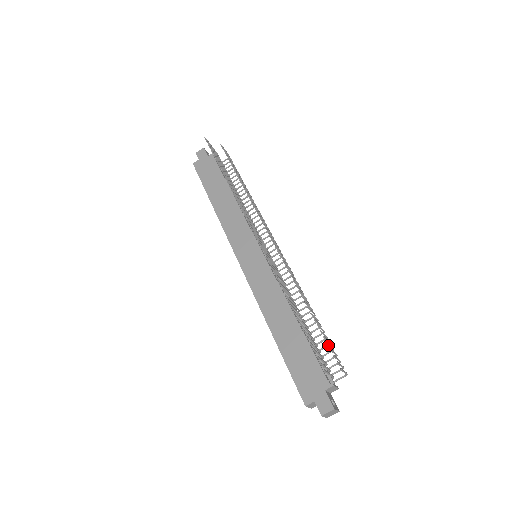
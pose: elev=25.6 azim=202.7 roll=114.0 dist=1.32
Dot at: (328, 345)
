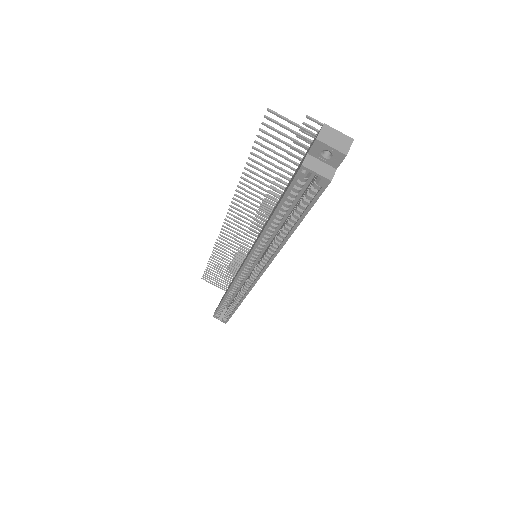
Dot at: (301, 146)
